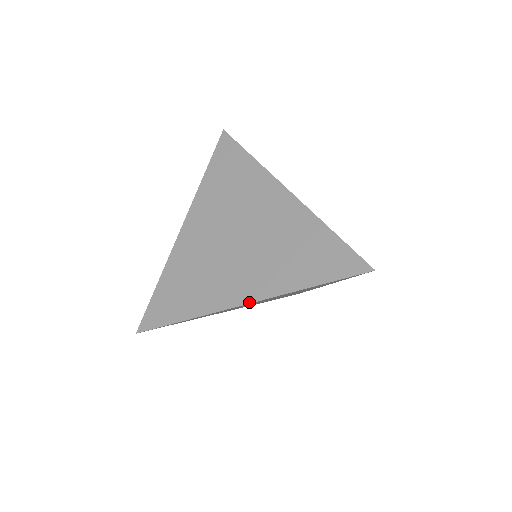
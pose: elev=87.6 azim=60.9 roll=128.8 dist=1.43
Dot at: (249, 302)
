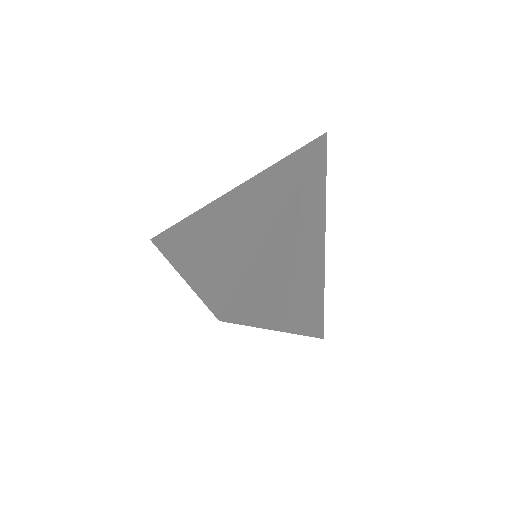
Dot at: (283, 207)
